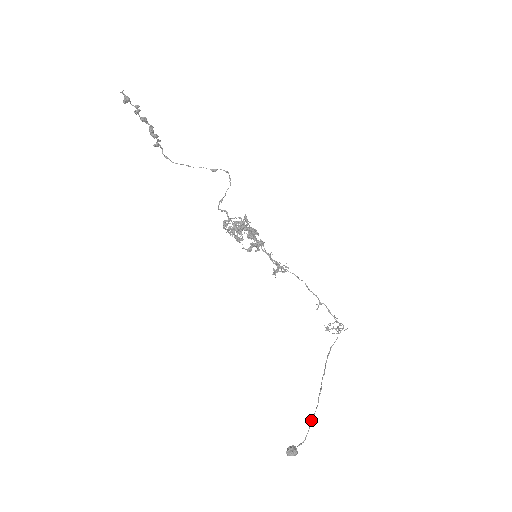
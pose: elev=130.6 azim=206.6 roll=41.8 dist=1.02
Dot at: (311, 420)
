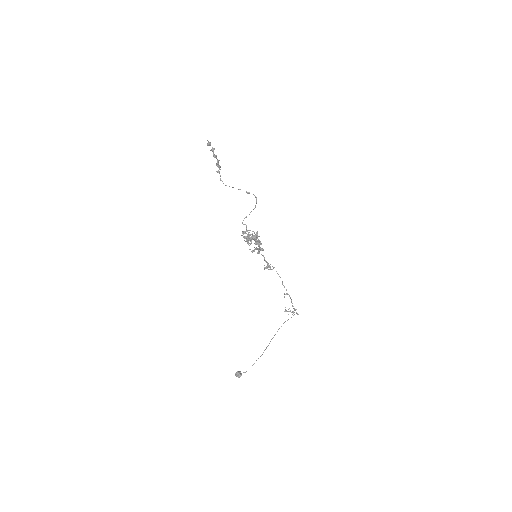
Dot at: occluded
